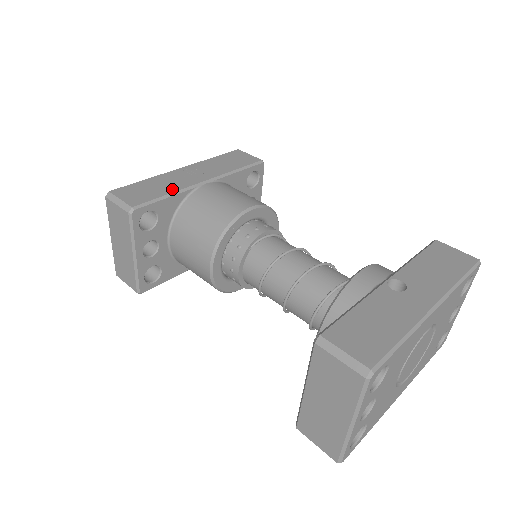
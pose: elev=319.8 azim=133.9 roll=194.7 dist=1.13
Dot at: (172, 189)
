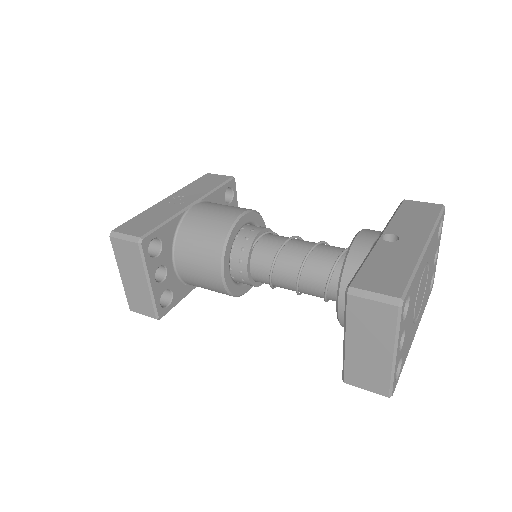
Dot at: (167, 216)
